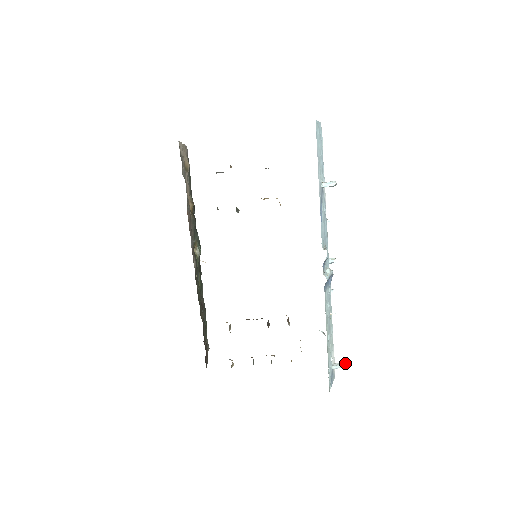
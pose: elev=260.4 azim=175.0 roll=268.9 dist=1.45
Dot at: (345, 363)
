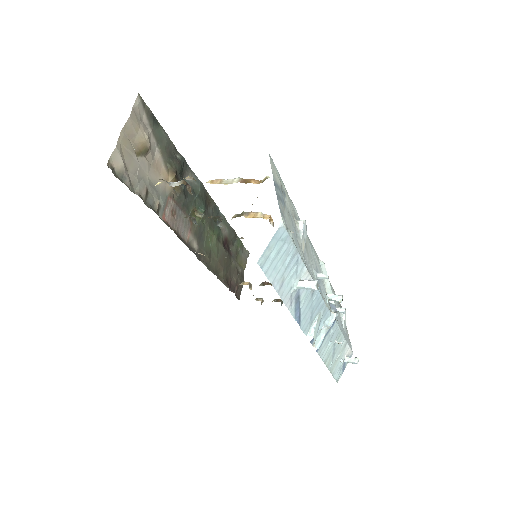
Dot at: (358, 360)
